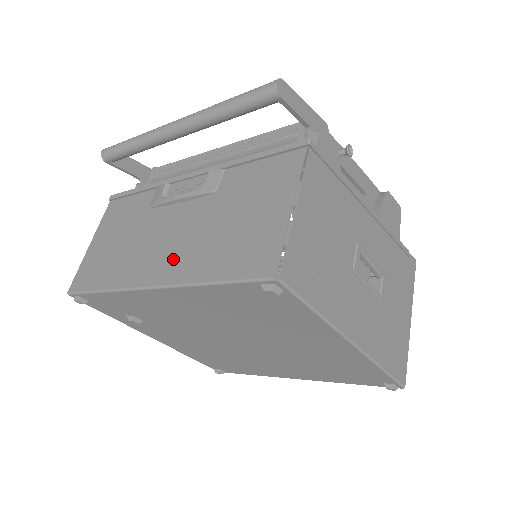
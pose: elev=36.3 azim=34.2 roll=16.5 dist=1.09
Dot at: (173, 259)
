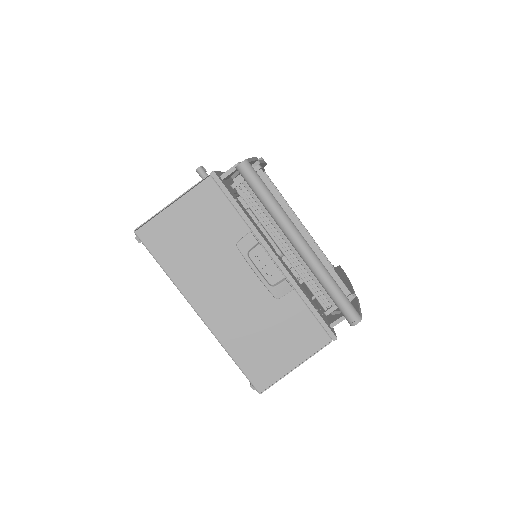
Dot at: (223, 314)
